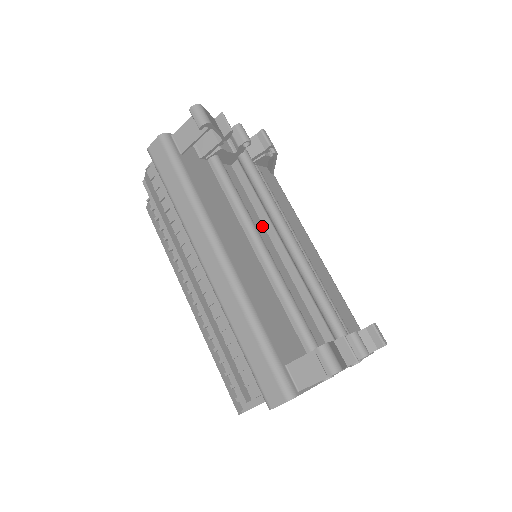
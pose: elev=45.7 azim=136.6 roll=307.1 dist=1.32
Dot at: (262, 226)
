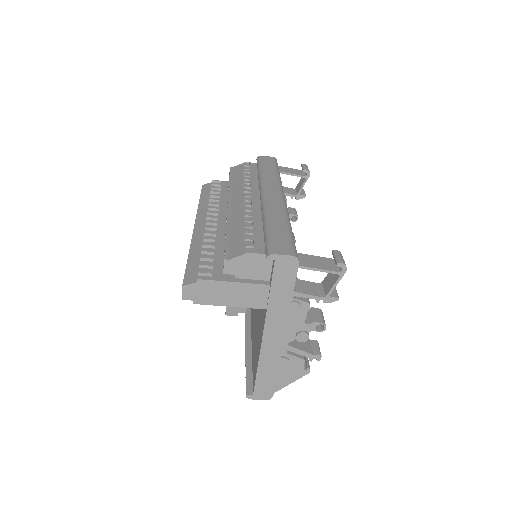
Dot at: occluded
